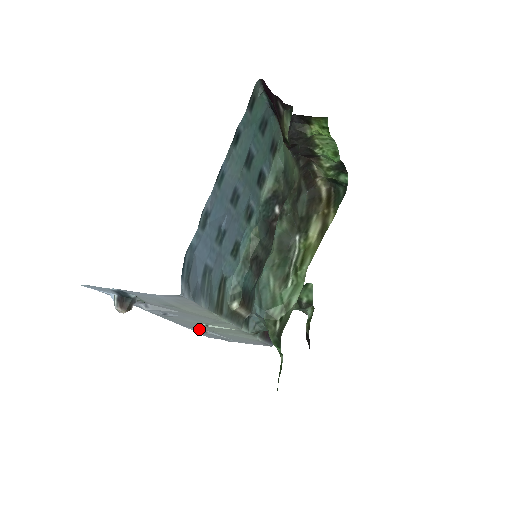
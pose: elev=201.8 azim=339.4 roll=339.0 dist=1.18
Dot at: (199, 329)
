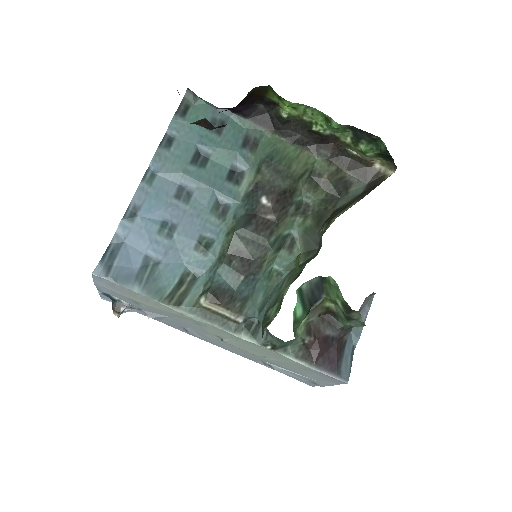
Dot at: (262, 361)
